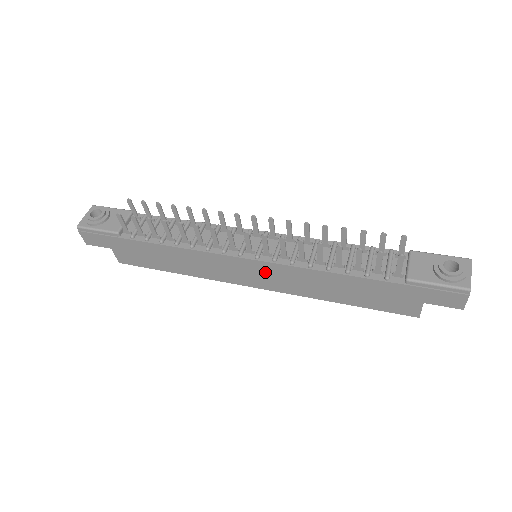
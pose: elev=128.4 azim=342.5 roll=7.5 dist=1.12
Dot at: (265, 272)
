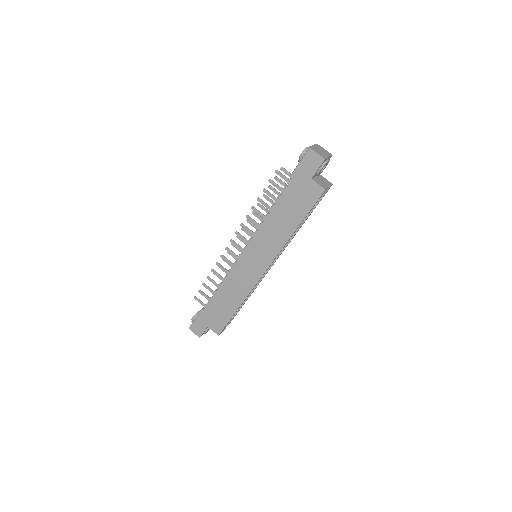
Dot at: (255, 253)
